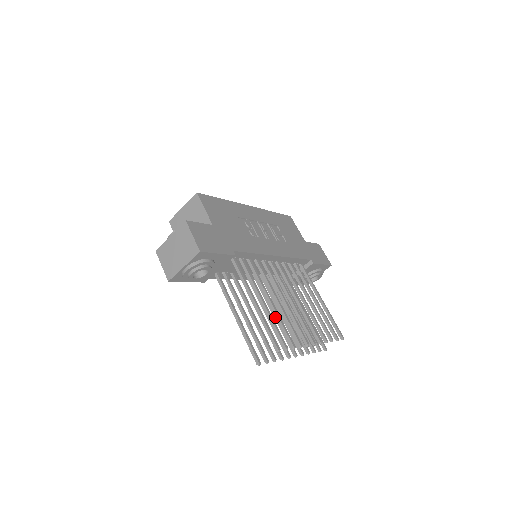
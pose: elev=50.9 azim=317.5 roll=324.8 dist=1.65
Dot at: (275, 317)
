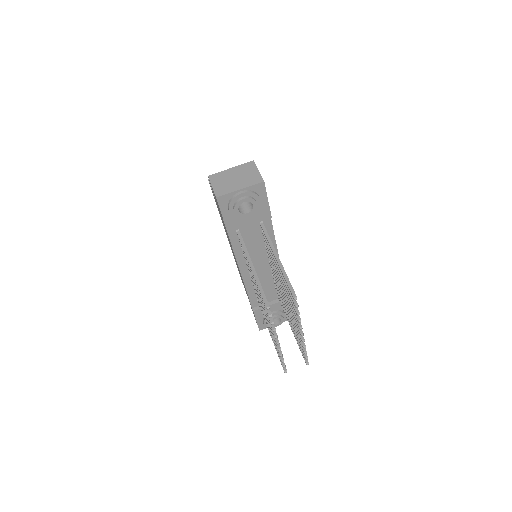
Dot at: occluded
